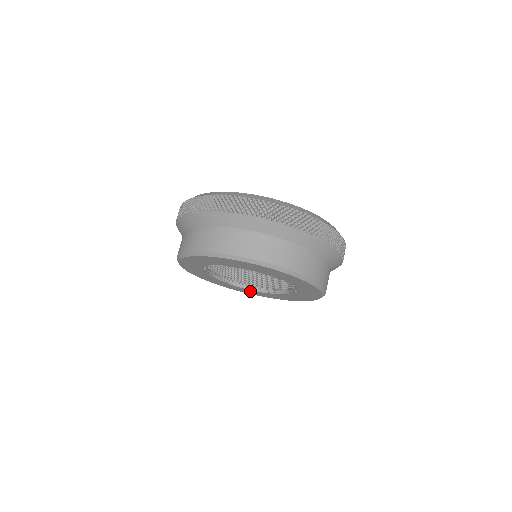
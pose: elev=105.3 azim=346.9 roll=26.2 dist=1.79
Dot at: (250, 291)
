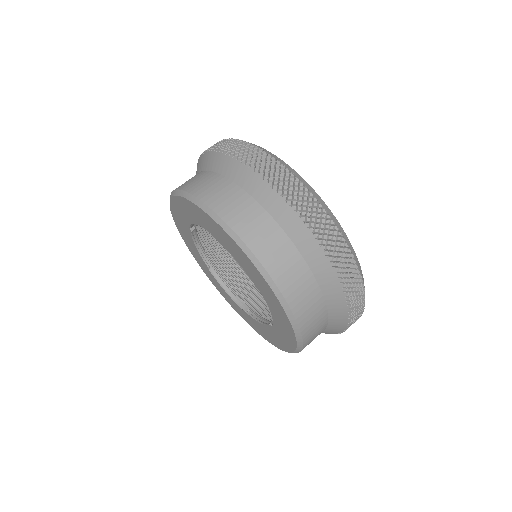
Dot at: (227, 295)
